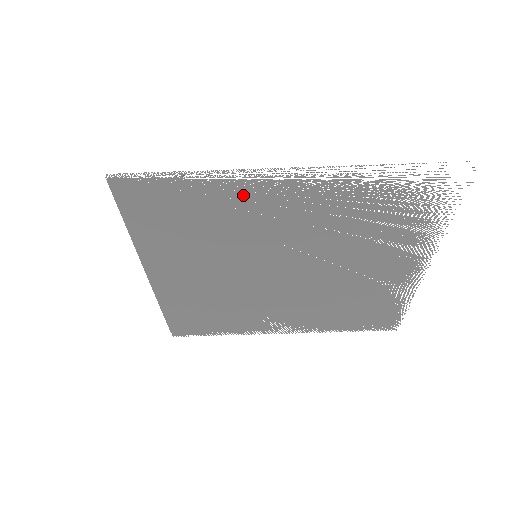
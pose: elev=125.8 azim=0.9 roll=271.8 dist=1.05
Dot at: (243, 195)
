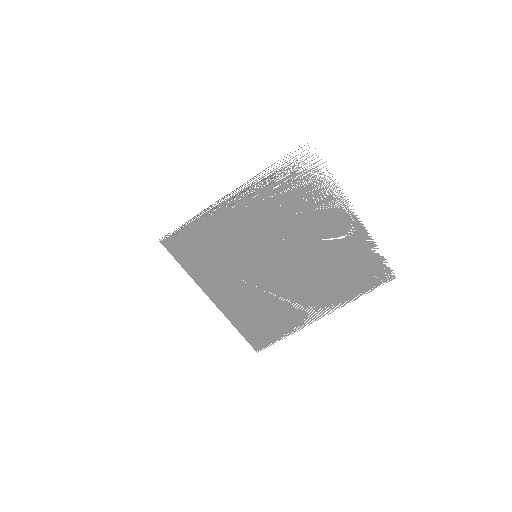
Dot at: (222, 219)
